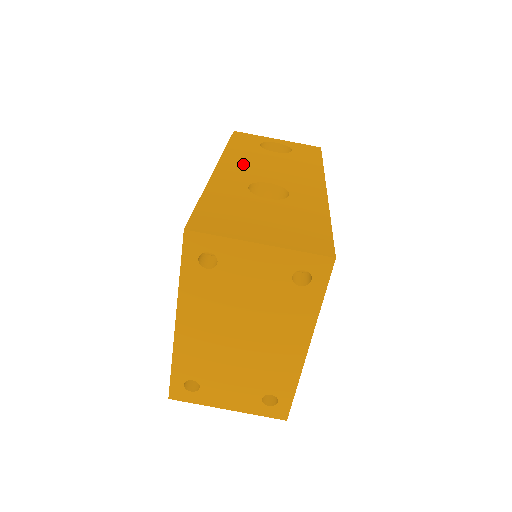
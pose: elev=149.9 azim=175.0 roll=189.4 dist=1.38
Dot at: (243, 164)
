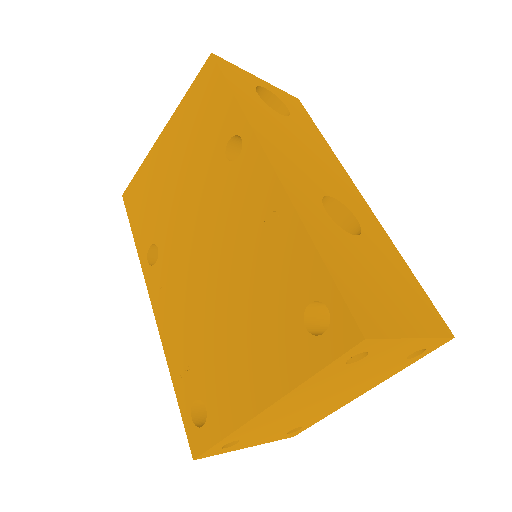
Dot at: (284, 151)
